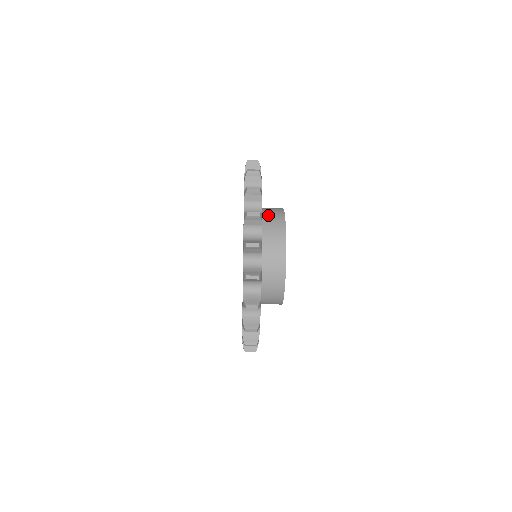
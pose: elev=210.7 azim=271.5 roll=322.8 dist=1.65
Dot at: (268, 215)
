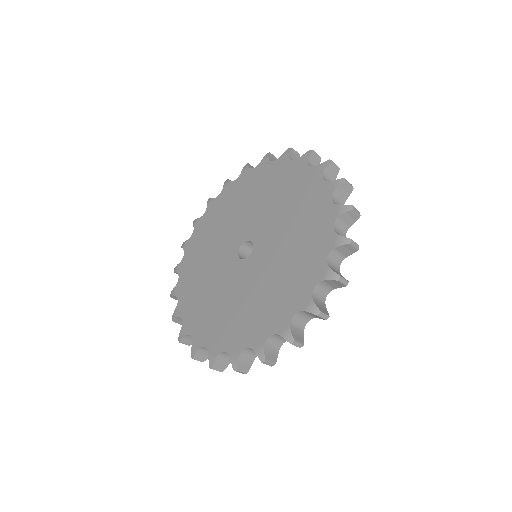
Dot at: occluded
